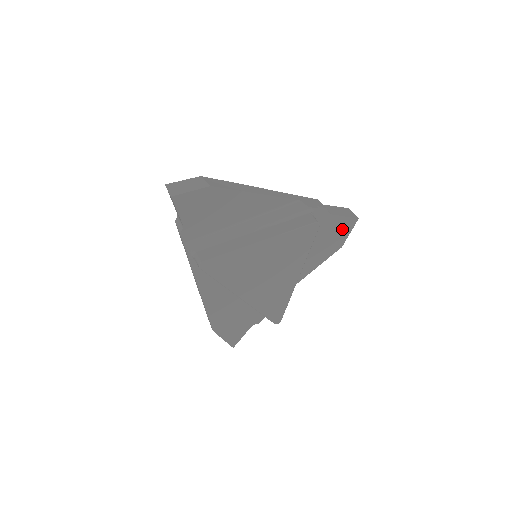
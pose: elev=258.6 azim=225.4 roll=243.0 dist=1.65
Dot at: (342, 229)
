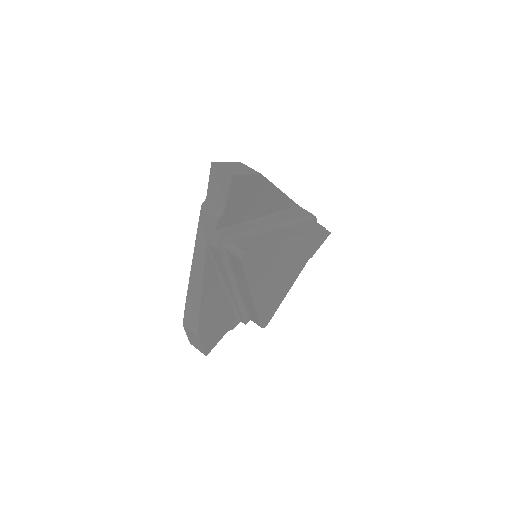
Dot at: occluded
